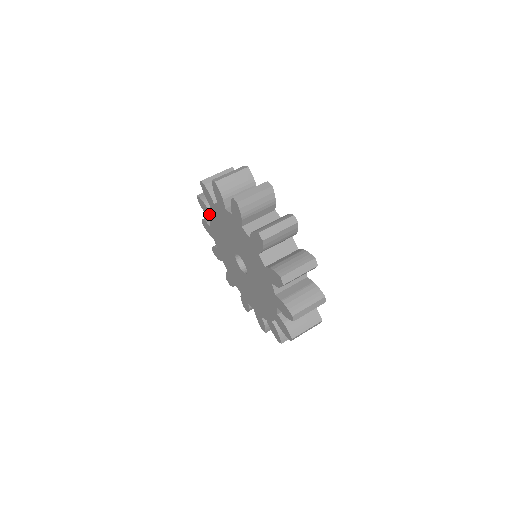
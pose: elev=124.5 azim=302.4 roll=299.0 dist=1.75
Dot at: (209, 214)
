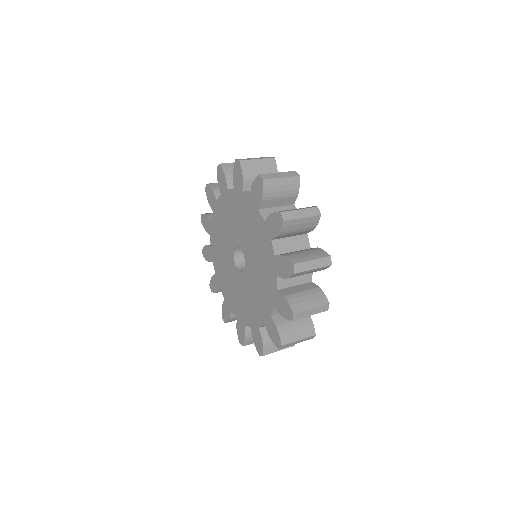
Dot at: (215, 204)
